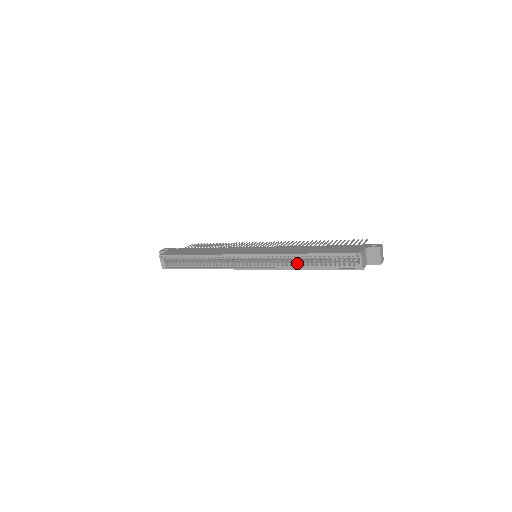
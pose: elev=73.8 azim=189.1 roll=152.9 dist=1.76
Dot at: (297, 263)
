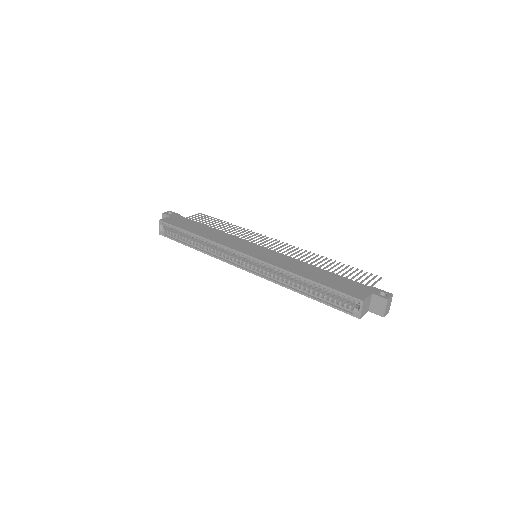
Dot at: (294, 283)
